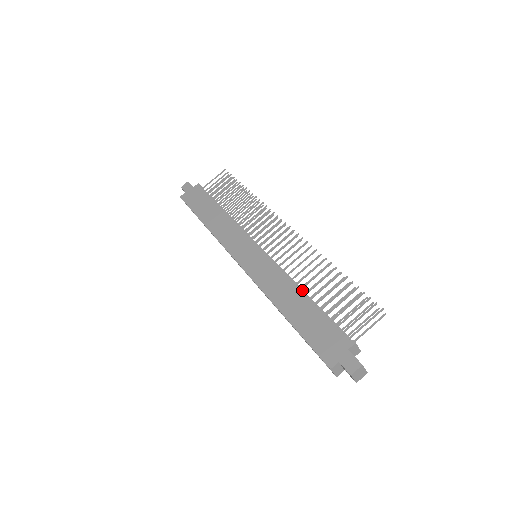
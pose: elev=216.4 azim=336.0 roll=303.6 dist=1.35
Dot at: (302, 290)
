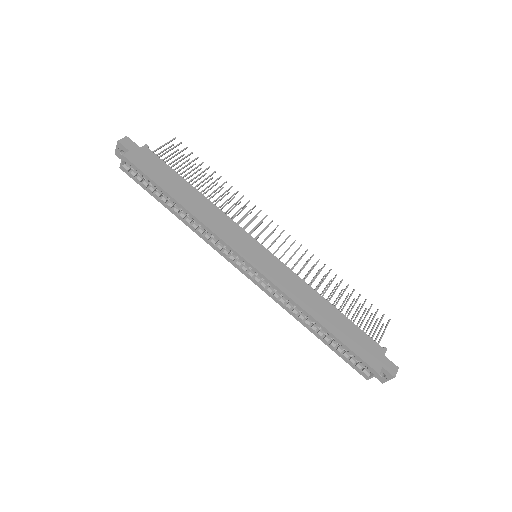
Dot at: occluded
